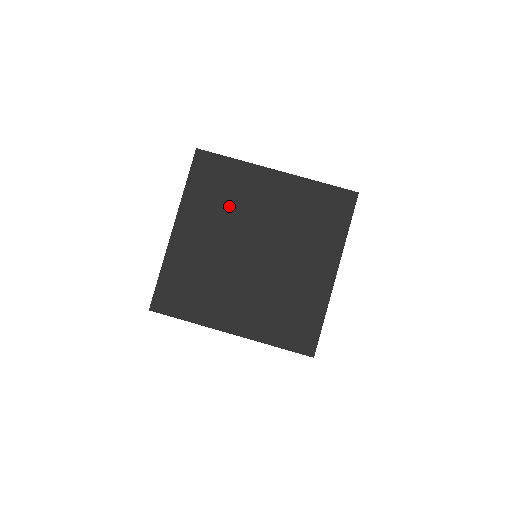
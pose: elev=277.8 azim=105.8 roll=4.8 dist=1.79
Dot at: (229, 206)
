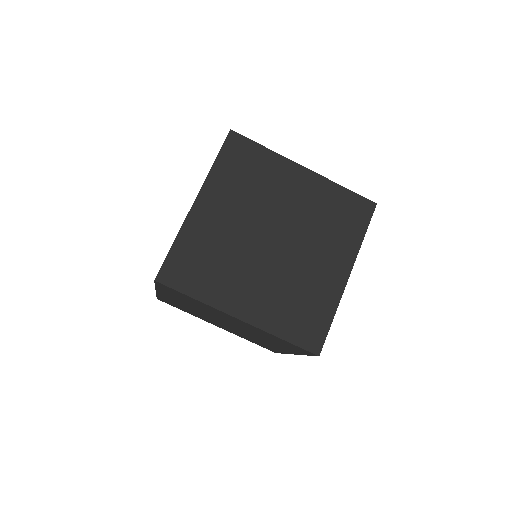
Dot at: (199, 307)
